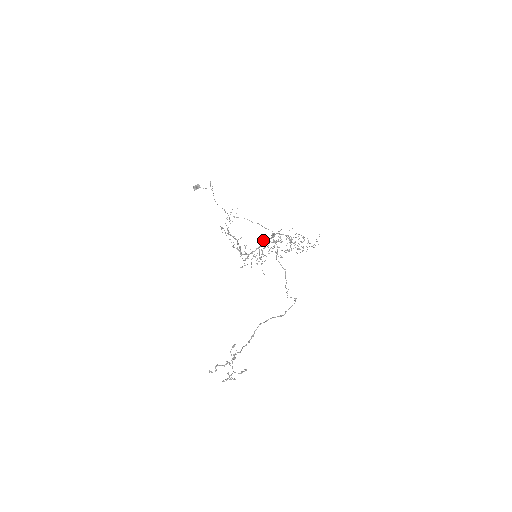
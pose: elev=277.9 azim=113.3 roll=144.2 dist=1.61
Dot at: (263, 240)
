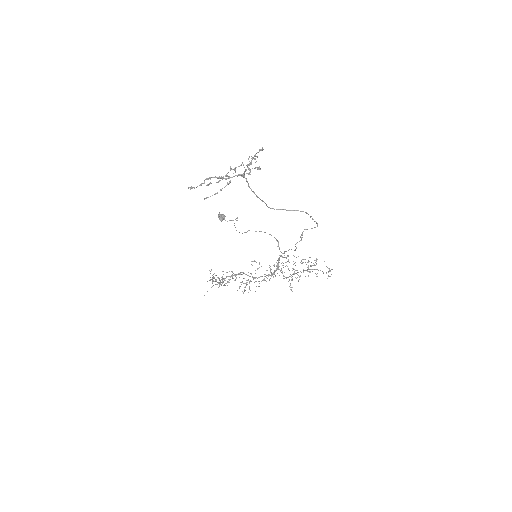
Dot at: (257, 278)
